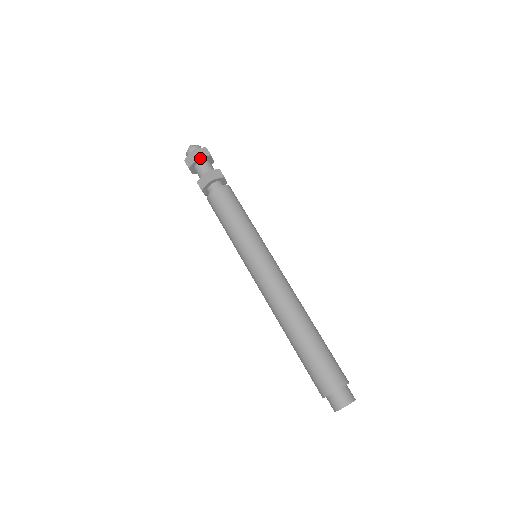
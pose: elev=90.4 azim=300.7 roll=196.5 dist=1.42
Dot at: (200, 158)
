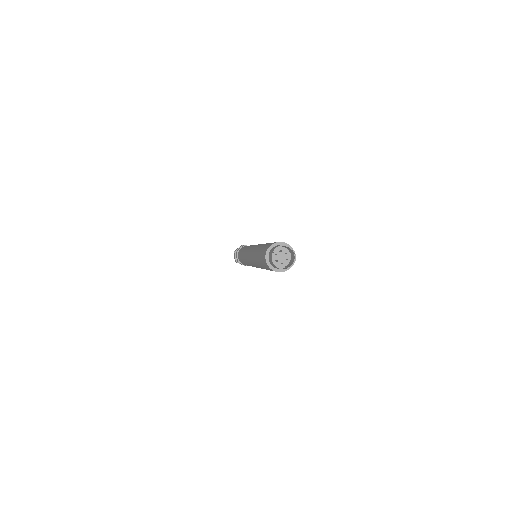
Dot at: occluded
